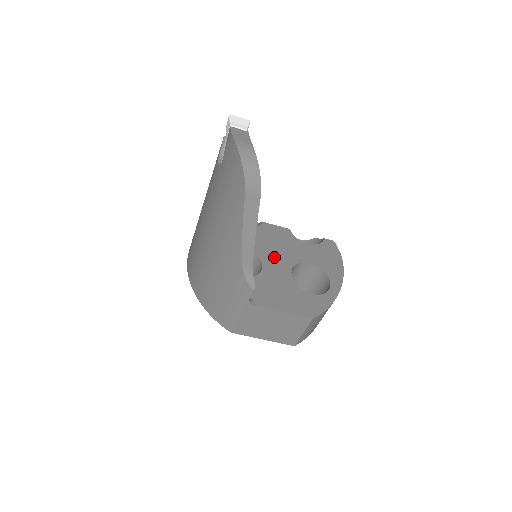
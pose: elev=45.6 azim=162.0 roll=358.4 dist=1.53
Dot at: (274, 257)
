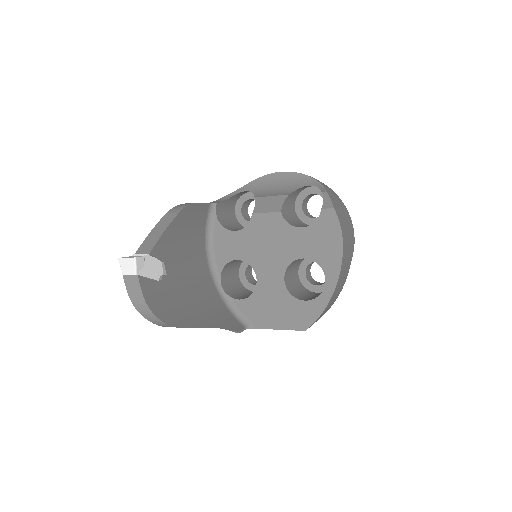
Dot at: (266, 263)
